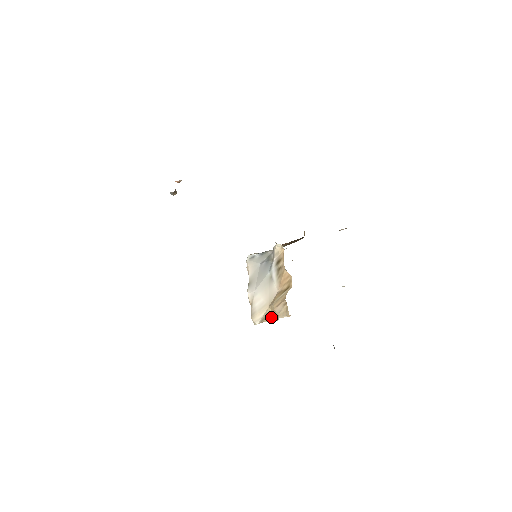
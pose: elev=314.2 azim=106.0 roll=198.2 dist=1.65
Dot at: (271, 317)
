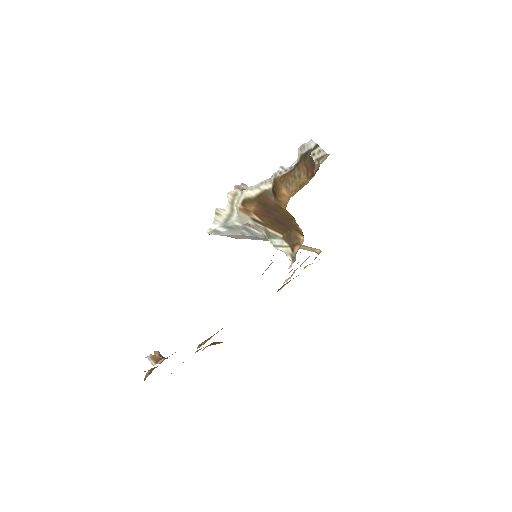
Dot at: occluded
